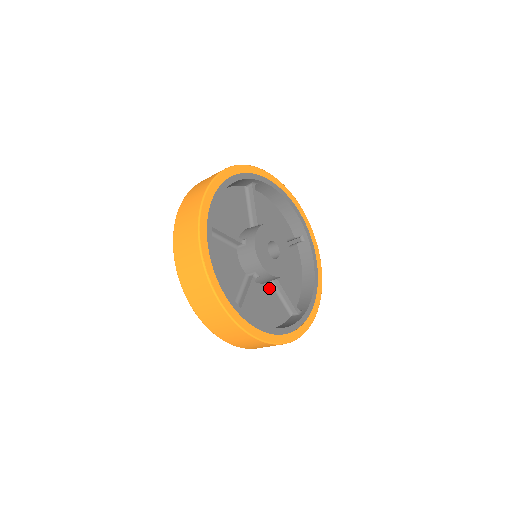
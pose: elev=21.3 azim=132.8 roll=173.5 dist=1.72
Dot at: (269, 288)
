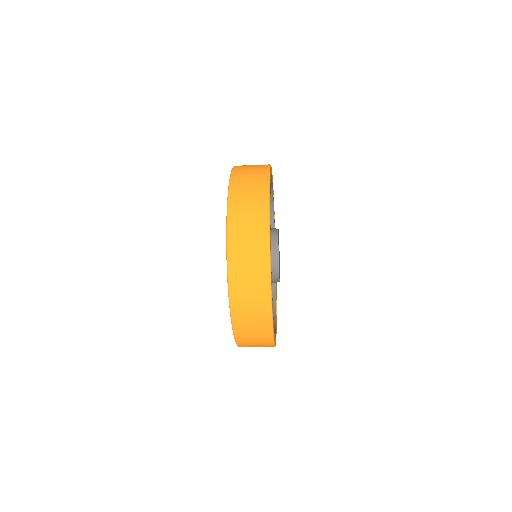
Dot at: occluded
